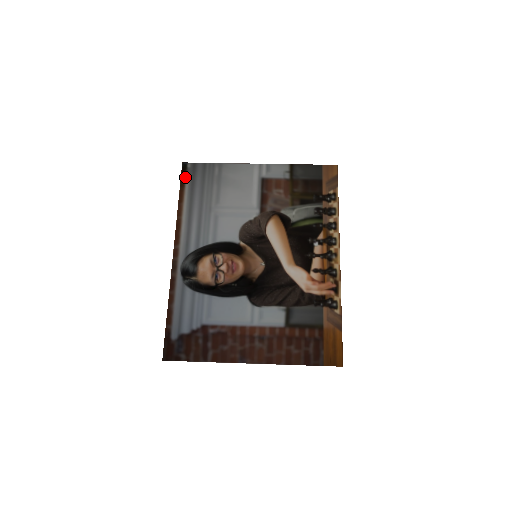
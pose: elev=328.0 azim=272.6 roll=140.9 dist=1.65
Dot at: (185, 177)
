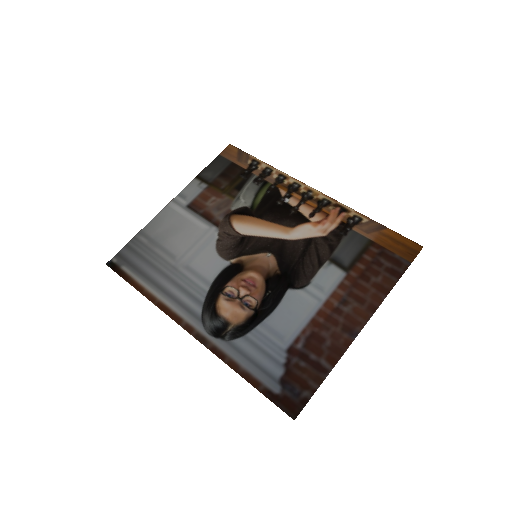
Dot at: (122, 271)
